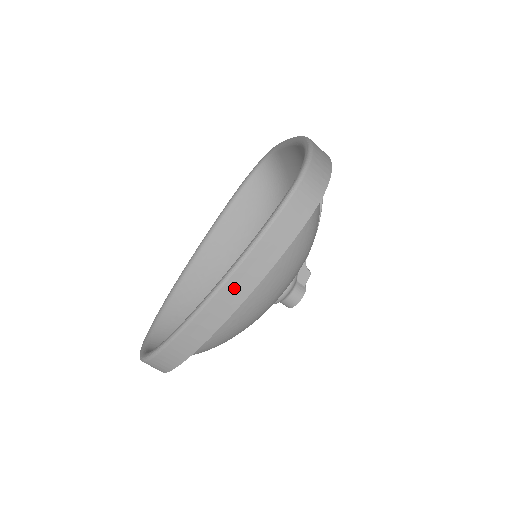
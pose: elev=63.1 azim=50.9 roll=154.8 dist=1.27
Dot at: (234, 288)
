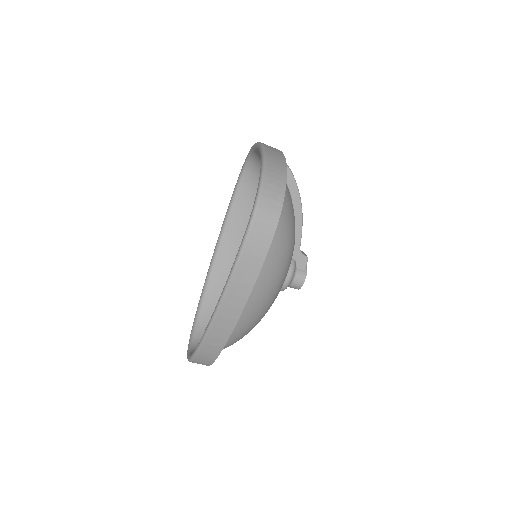
Dot at: (229, 308)
